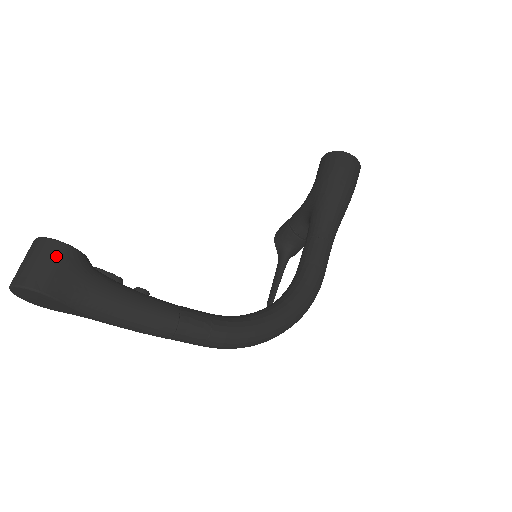
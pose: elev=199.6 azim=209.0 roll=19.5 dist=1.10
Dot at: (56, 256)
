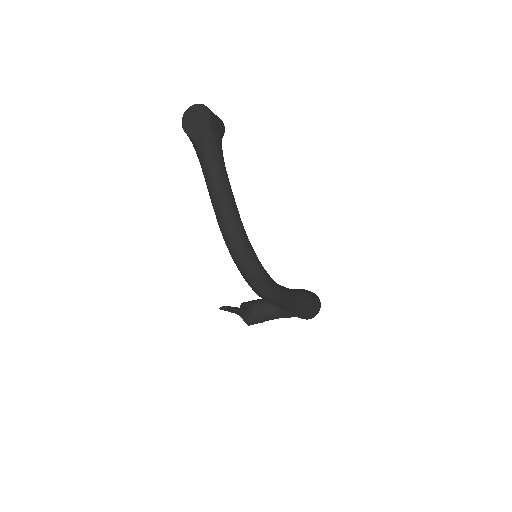
Dot at: (220, 120)
